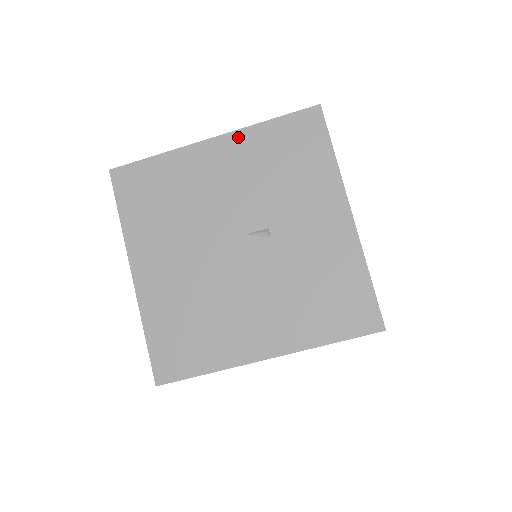
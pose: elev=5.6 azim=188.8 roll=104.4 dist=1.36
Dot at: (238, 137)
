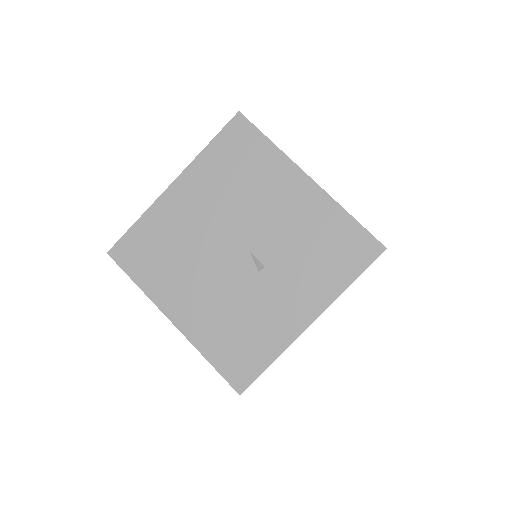
Dot at: (323, 198)
